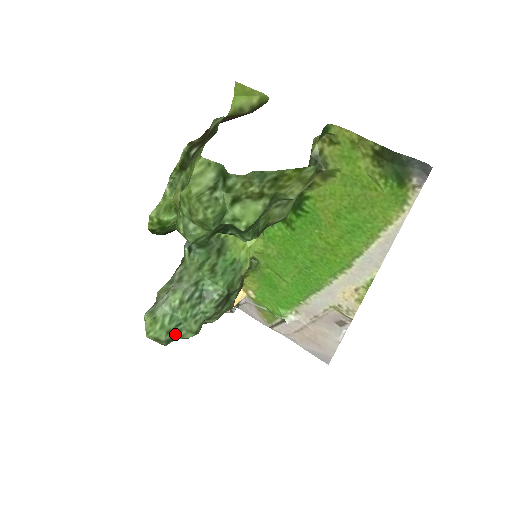
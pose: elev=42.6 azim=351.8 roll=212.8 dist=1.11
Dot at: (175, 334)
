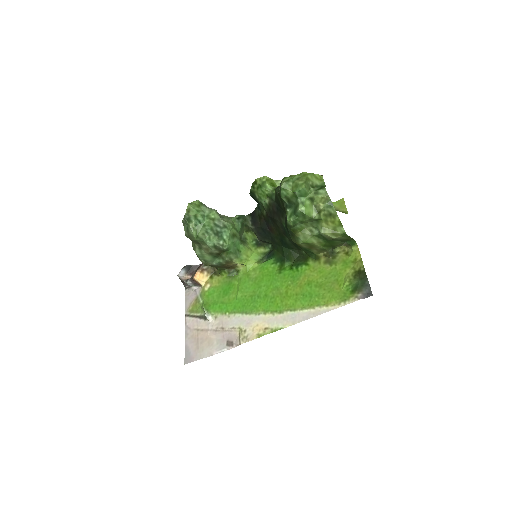
Dot at: (194, 222)
